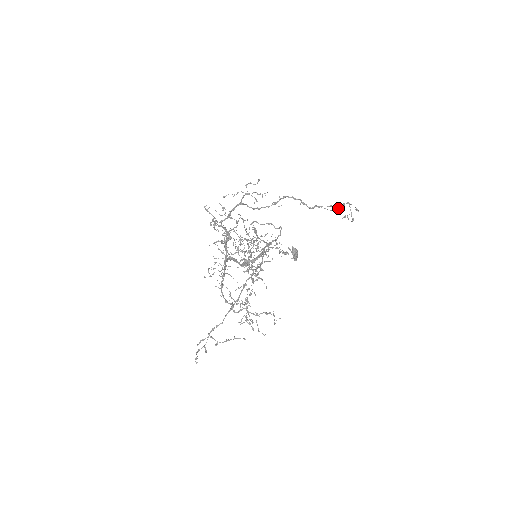
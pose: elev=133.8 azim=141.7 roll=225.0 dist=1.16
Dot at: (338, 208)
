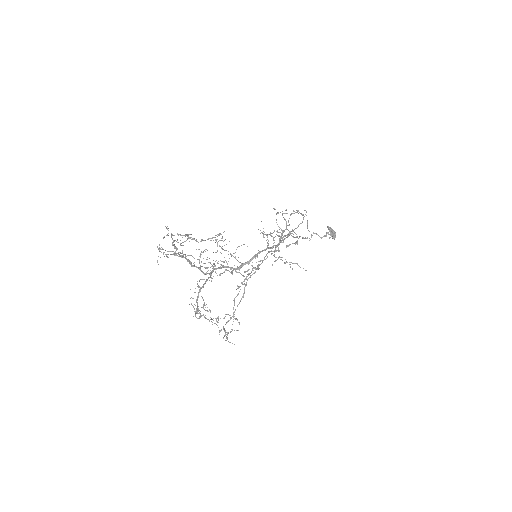
Dot at: (222, 236)
